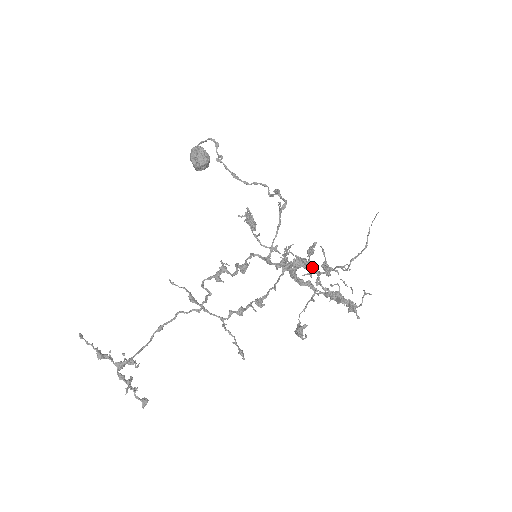
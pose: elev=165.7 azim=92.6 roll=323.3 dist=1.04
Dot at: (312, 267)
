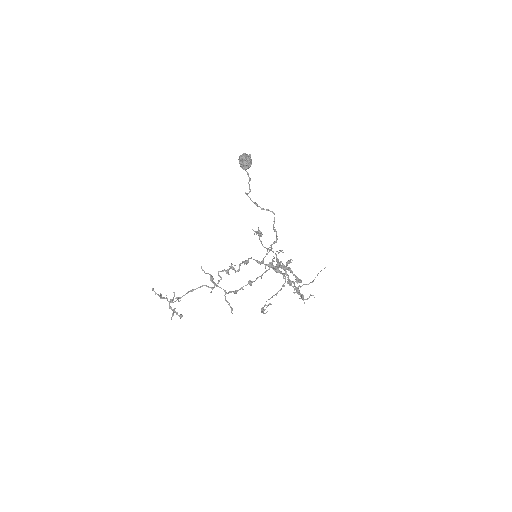
Dot at: (284, 275)
